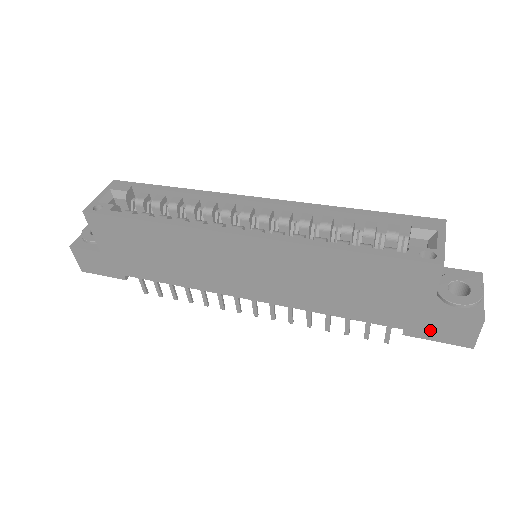
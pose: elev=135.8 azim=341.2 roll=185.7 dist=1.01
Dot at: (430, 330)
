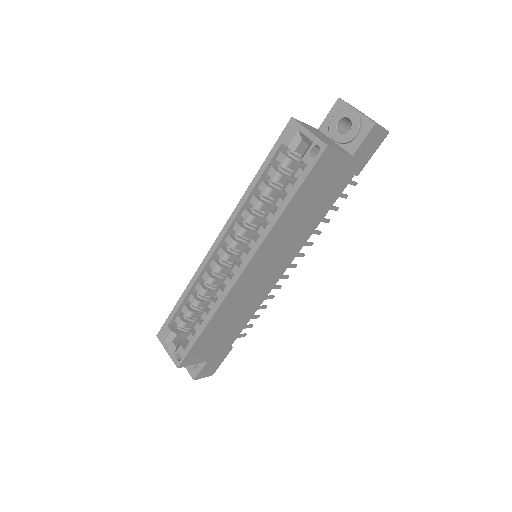
Dot at: (363, 158)
